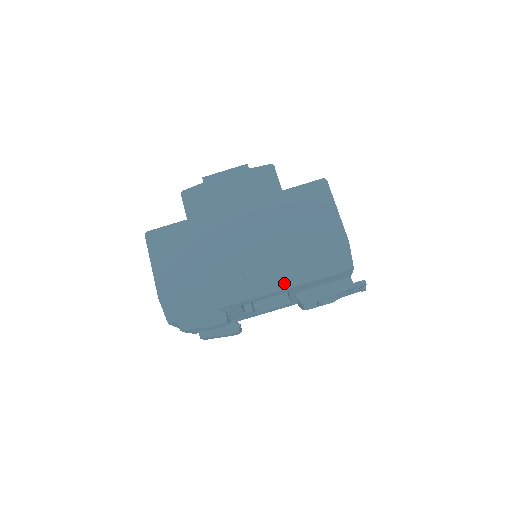
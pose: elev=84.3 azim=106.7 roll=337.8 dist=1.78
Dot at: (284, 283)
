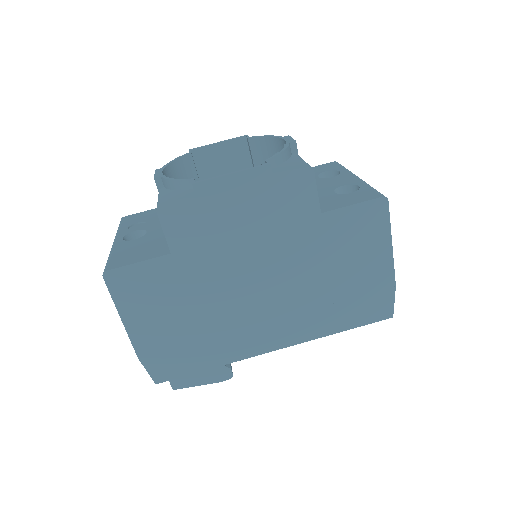
Dot at: (307, 335)
